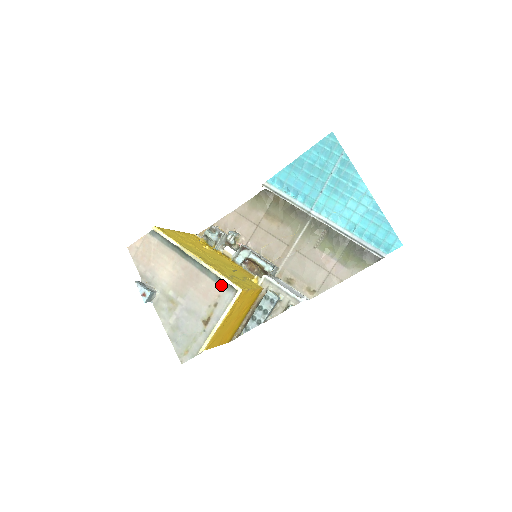
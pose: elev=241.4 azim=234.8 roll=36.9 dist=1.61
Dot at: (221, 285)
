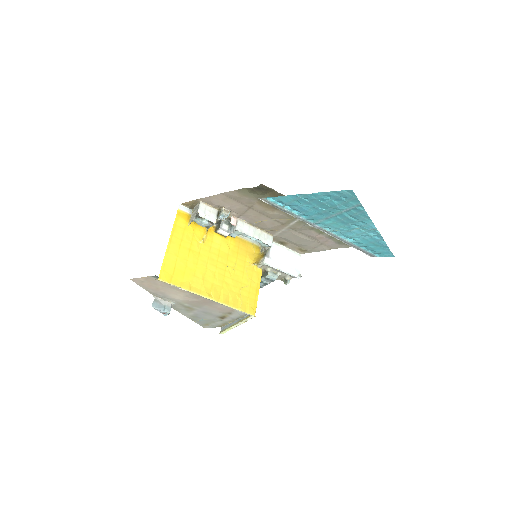
Dot at: occluded
